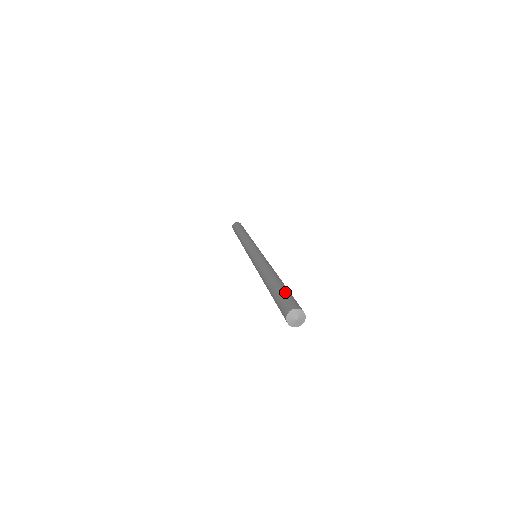
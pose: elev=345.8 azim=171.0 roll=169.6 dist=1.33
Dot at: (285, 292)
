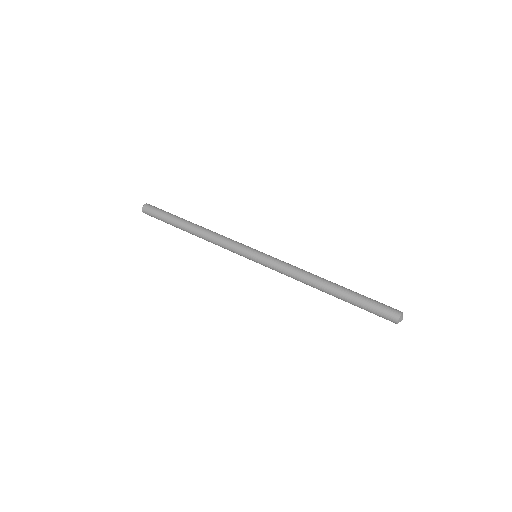
Dot at: (369, 301)
